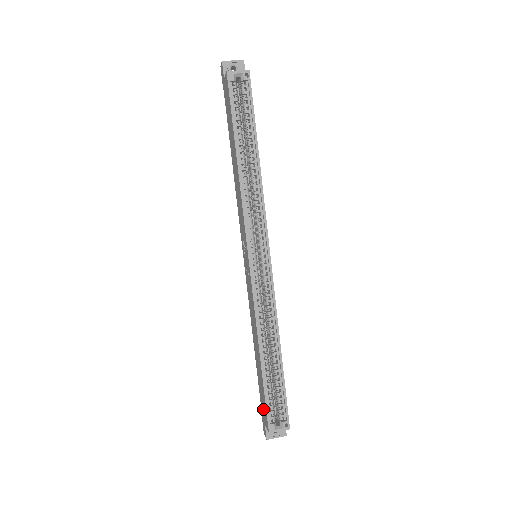
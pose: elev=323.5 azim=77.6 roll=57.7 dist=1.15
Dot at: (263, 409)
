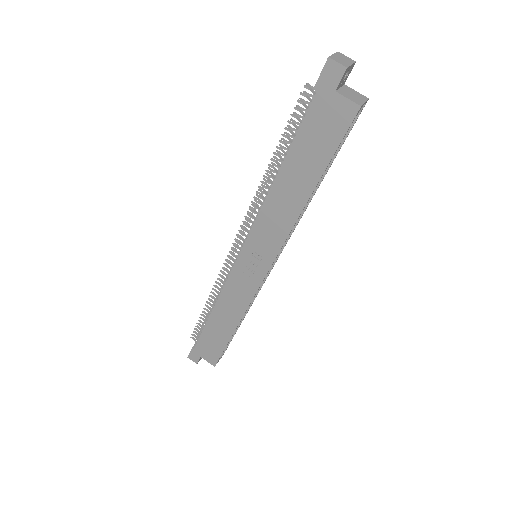
Dot at: (206, 351)
